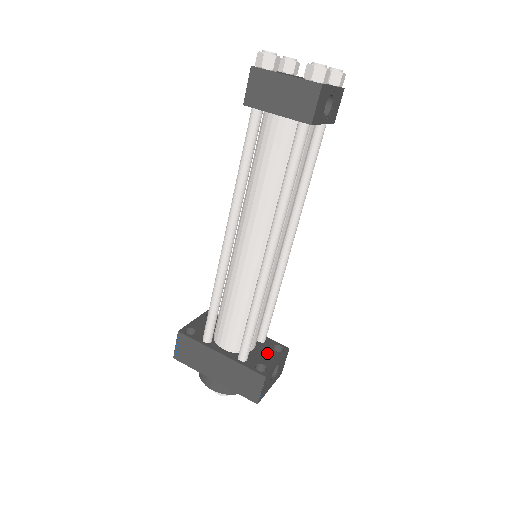
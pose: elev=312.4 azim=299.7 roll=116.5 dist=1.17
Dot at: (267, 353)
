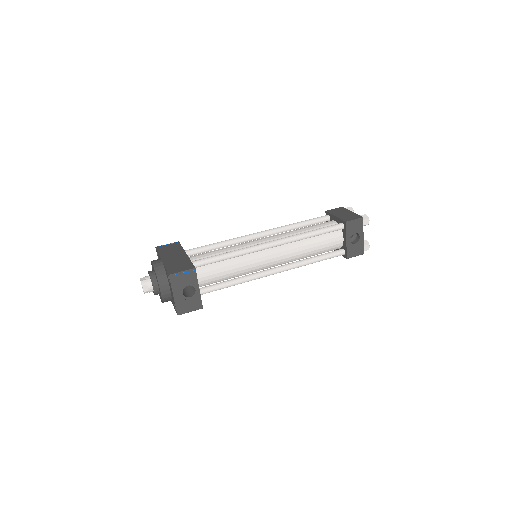
Dot at: occluded
